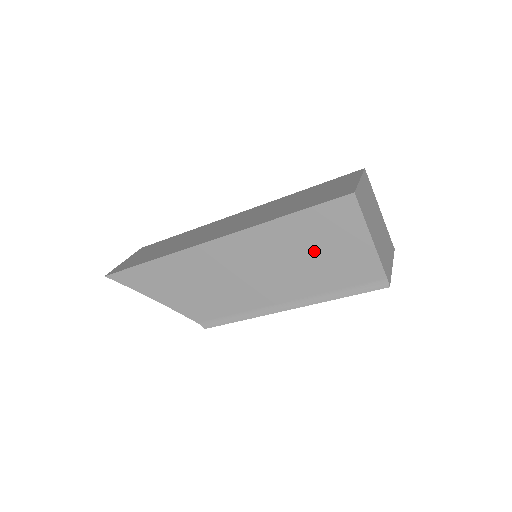
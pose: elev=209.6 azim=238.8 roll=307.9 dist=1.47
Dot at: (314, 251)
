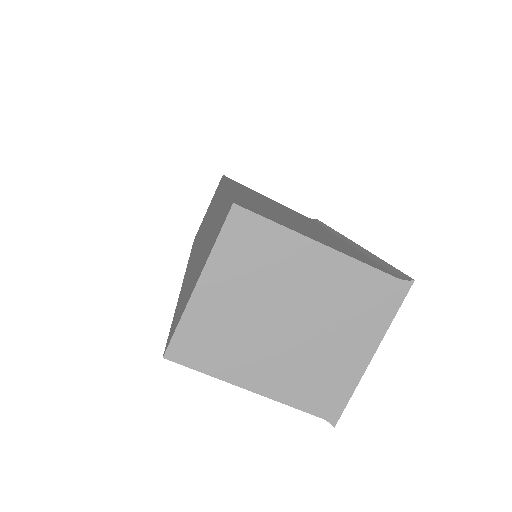
Dot at: occluded
